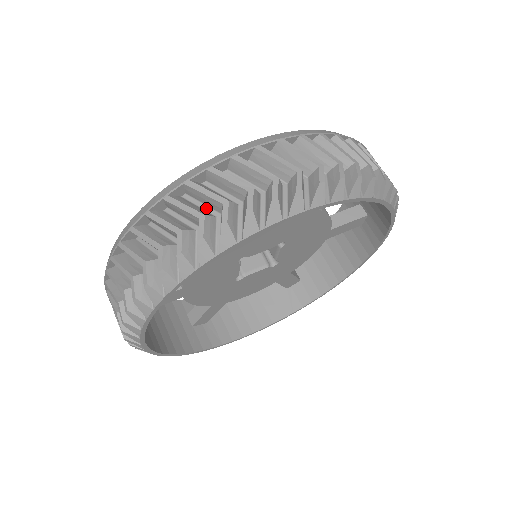
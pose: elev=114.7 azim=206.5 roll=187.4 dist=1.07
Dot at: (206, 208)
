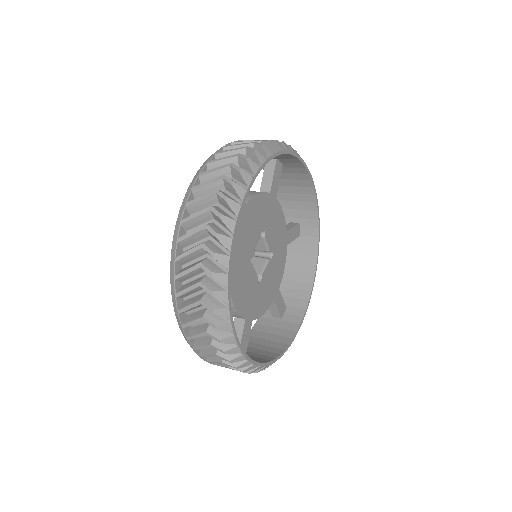
Dot at: occluded
